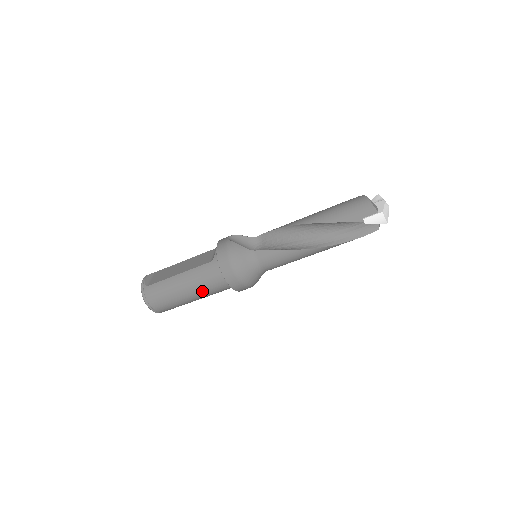
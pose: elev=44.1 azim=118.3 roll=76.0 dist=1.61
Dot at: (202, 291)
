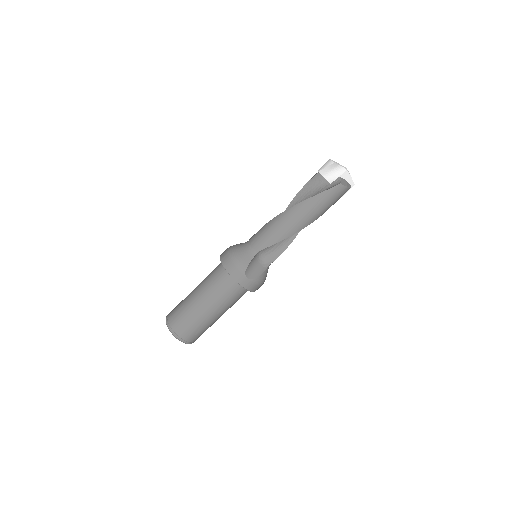
Dot at: (205, 286)
